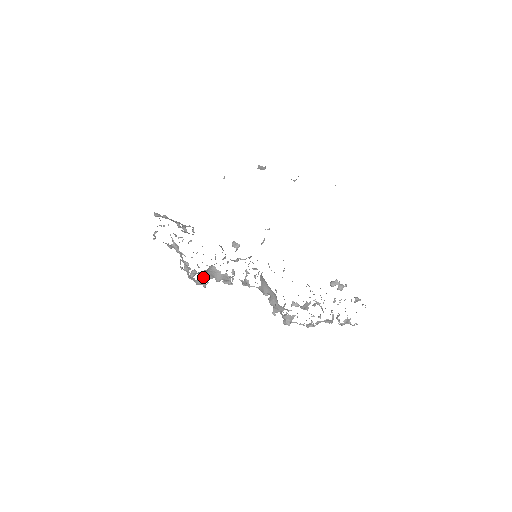
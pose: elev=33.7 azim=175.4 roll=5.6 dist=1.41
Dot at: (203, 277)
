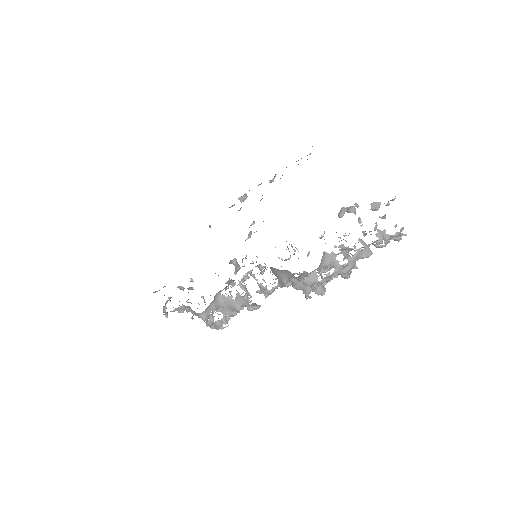
Dot at: occluded
